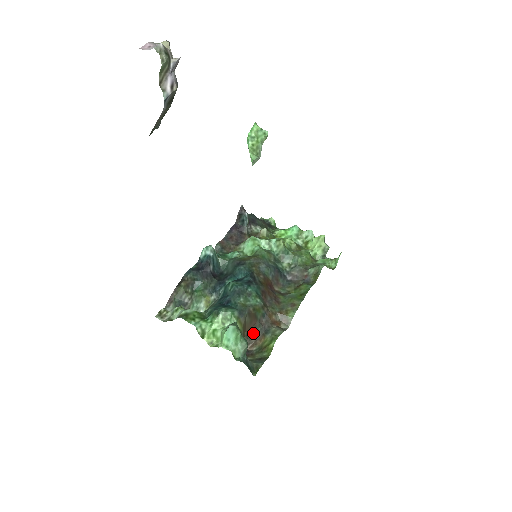
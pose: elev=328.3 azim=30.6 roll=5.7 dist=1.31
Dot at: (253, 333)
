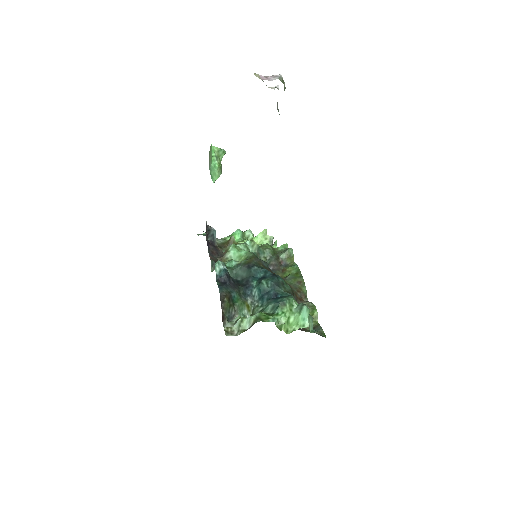
Dot at: occluded
